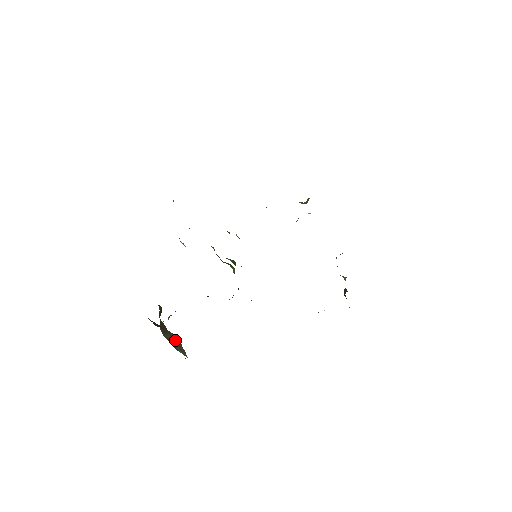
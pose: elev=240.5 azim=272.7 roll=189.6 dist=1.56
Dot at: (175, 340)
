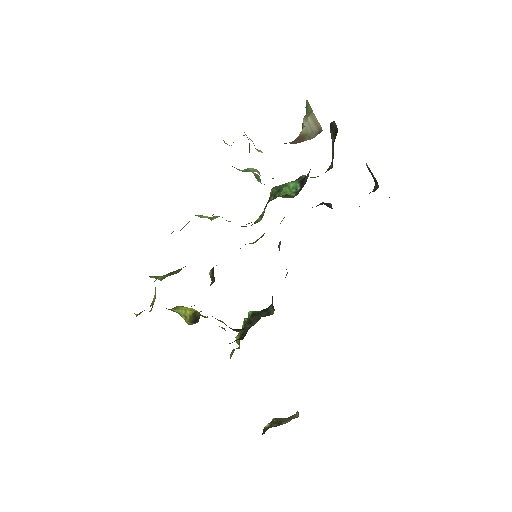
Dot at: occluded
